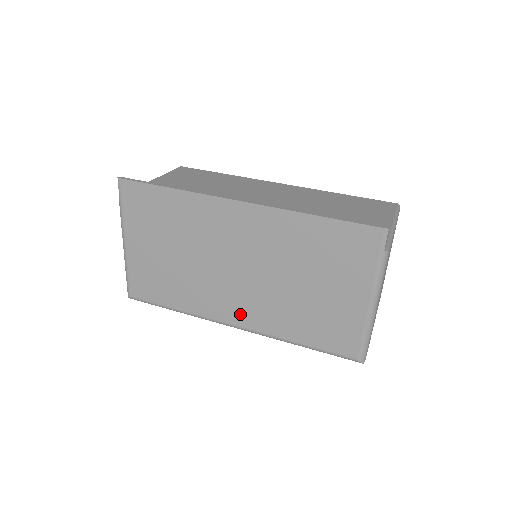
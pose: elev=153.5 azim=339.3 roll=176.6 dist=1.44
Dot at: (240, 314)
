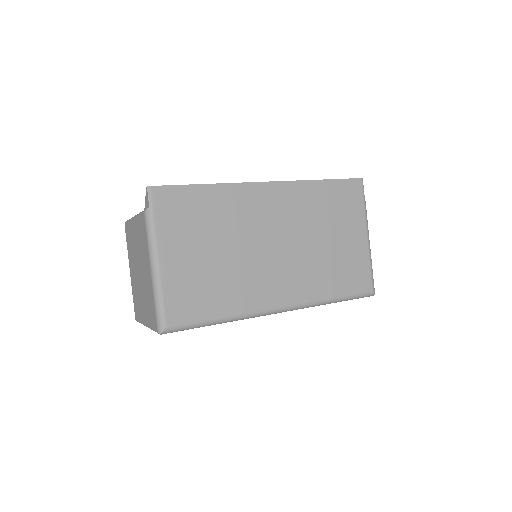
Dot at: (284, 292)
